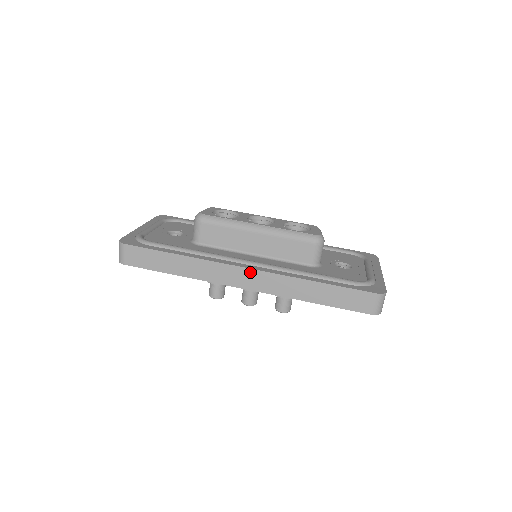
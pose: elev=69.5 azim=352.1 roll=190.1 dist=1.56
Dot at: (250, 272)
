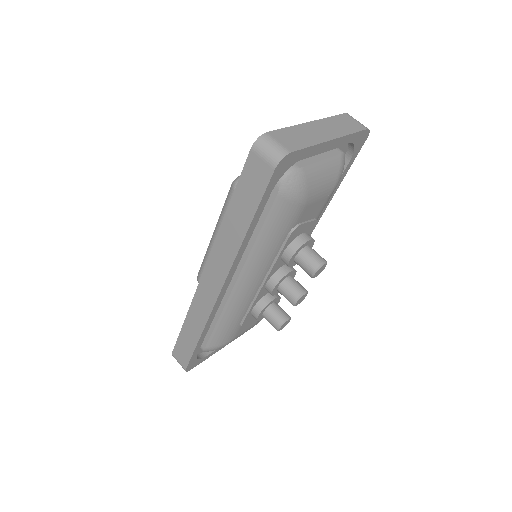
Dot at: (206, 274)
